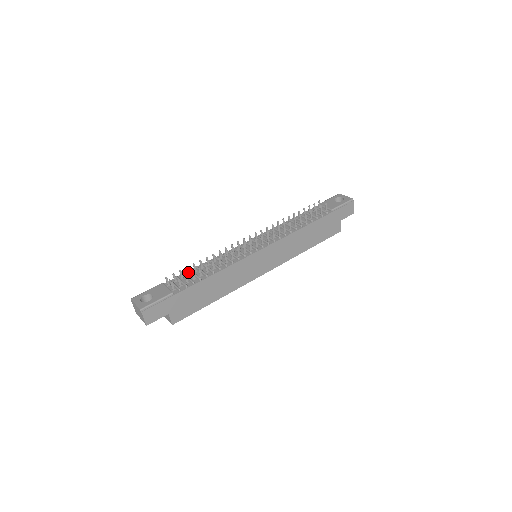
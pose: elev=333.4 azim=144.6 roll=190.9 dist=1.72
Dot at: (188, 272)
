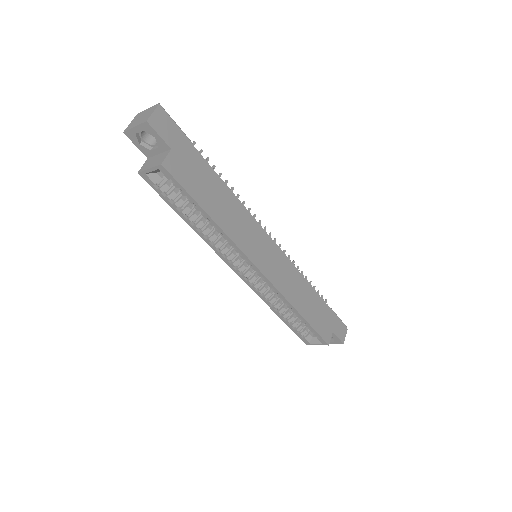
Dot at: occluded
